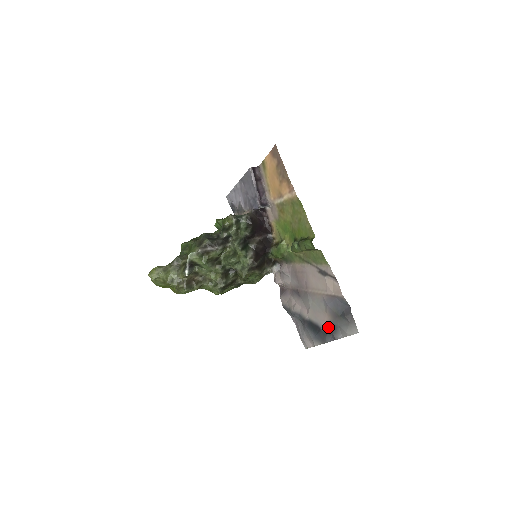
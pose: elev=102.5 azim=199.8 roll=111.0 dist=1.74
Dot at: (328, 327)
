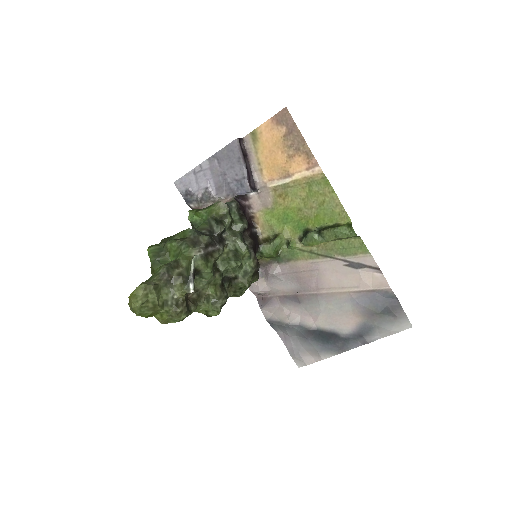
Dot at: (355, 331)
